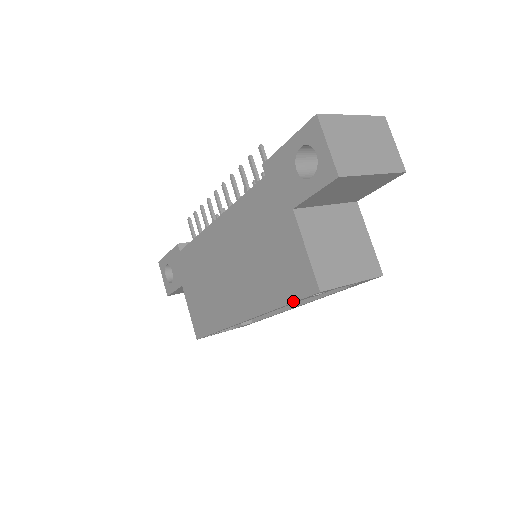
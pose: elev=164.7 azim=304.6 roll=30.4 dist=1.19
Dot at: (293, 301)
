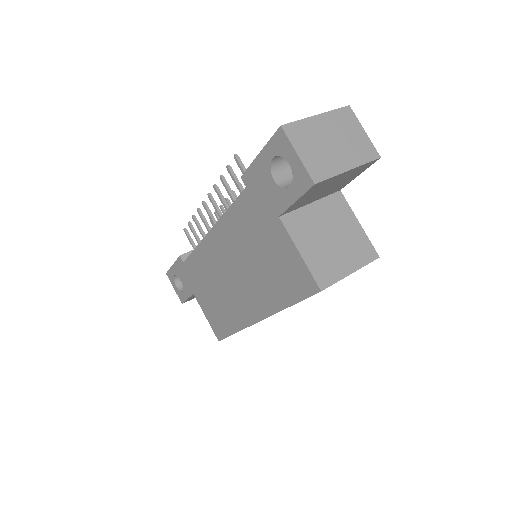
Dot at: (298, 301)
